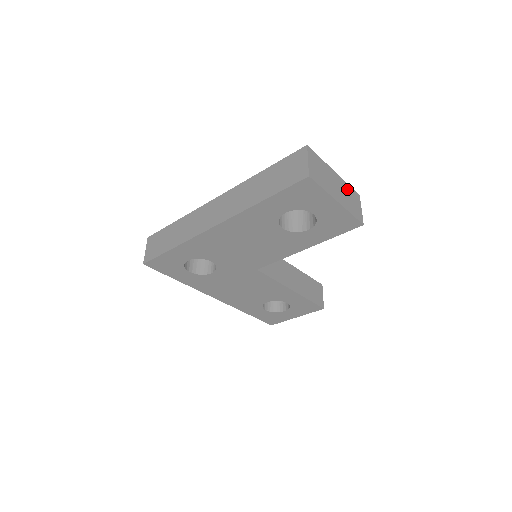
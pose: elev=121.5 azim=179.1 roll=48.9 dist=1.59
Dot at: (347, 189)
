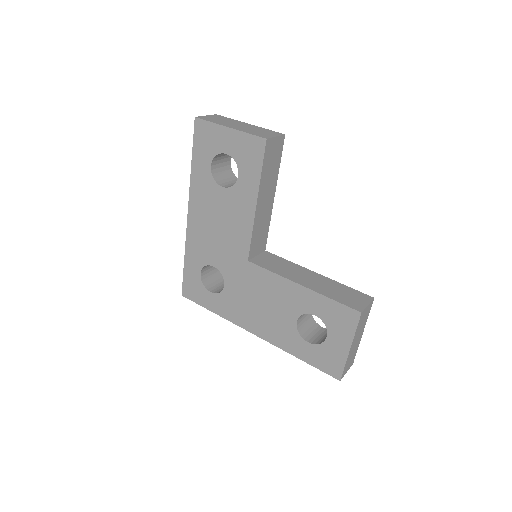
Dot at: (261, 129)
